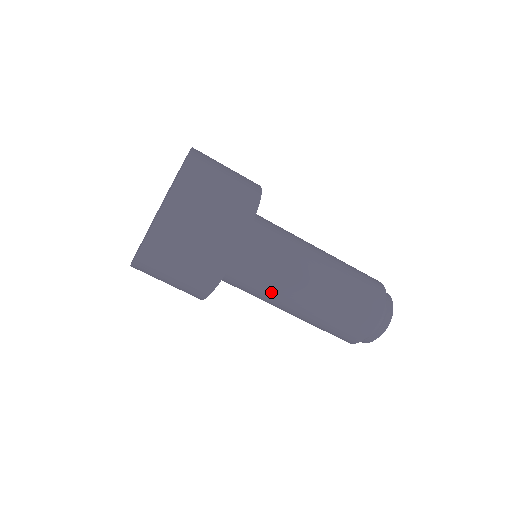
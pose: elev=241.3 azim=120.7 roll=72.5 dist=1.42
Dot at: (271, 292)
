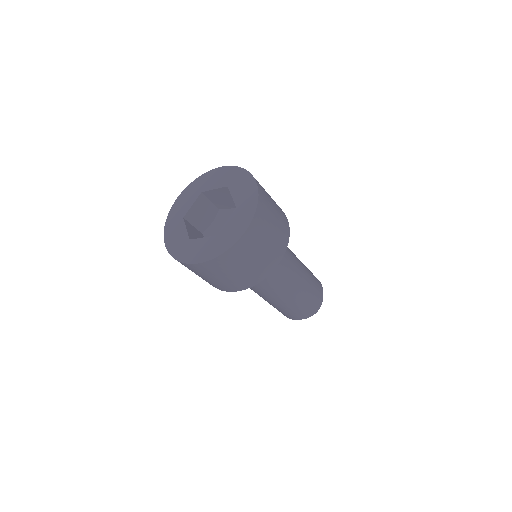
Dot at: (259, 290)
